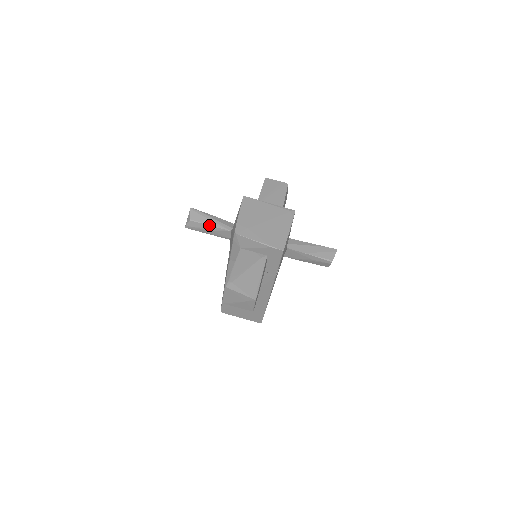
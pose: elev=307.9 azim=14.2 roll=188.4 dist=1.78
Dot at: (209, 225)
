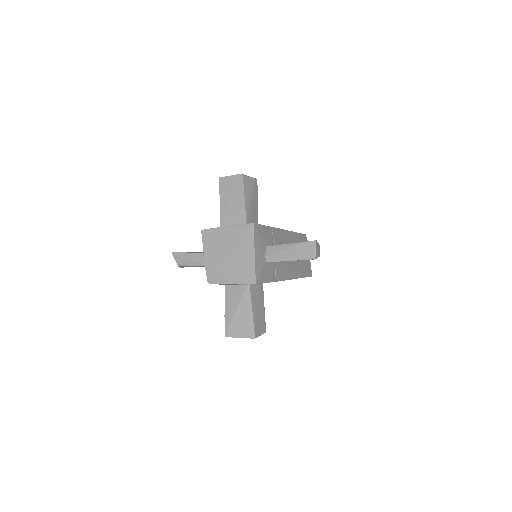
Dot at: (193, 266)
